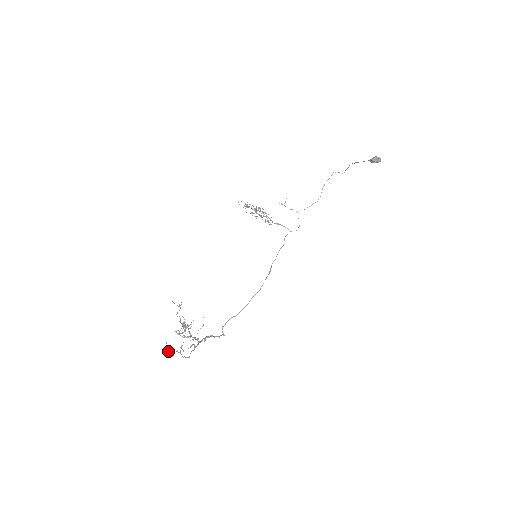
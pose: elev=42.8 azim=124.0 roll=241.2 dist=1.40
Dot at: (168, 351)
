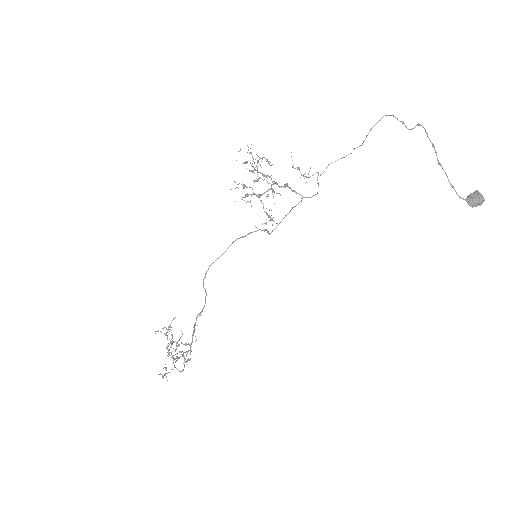
Dot at: occluded
